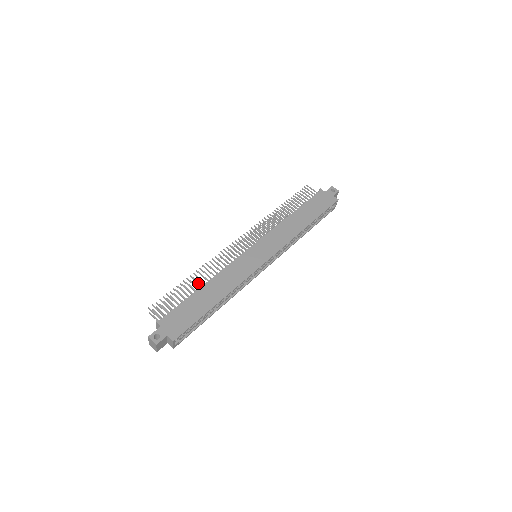
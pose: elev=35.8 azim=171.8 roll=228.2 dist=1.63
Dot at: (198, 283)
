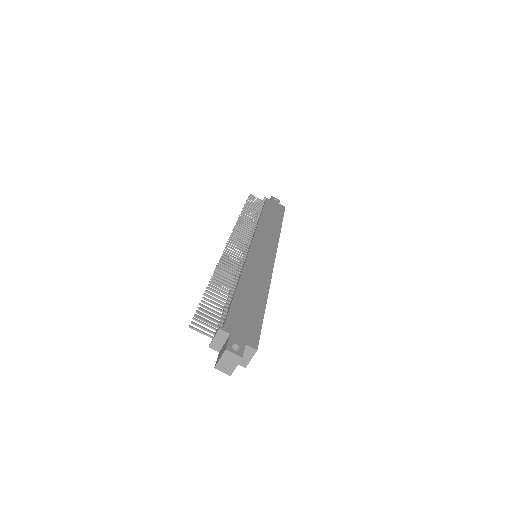
Dot at: (228, 283)
